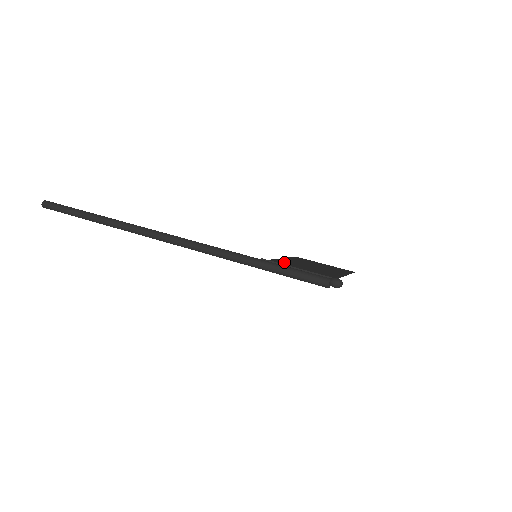
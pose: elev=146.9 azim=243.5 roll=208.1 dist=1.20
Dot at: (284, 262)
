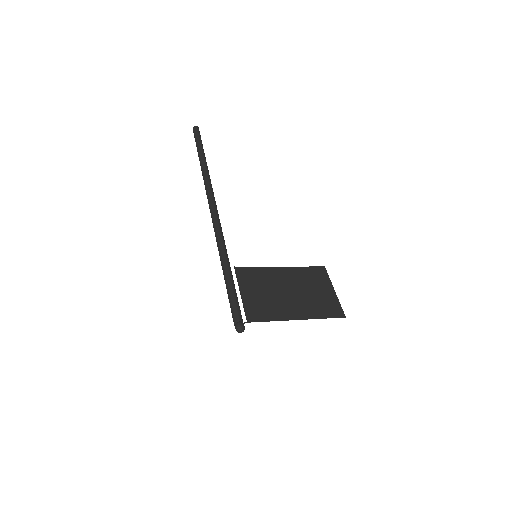
Dot at: (265, 275)
